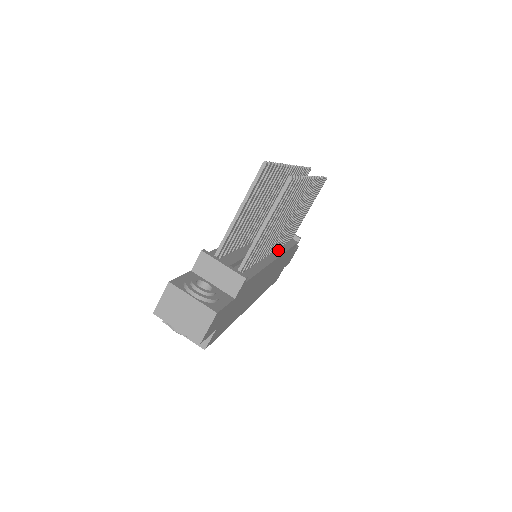
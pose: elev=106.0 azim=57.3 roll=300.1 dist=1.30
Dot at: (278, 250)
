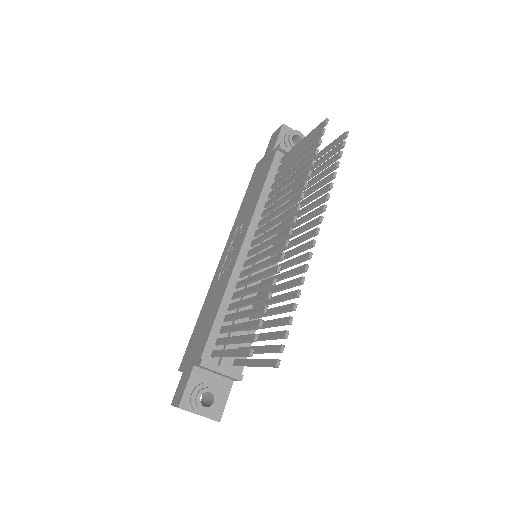
Dot at: occluded
